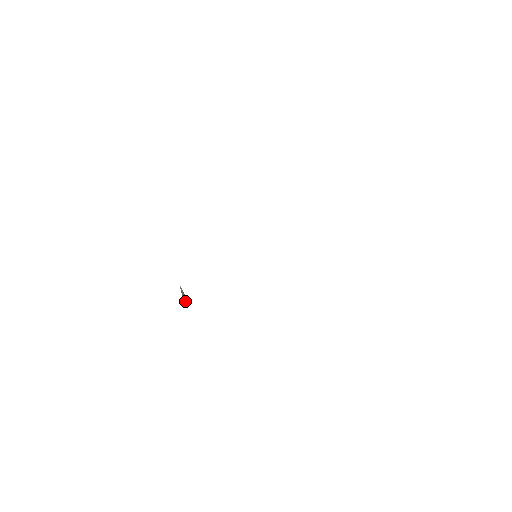
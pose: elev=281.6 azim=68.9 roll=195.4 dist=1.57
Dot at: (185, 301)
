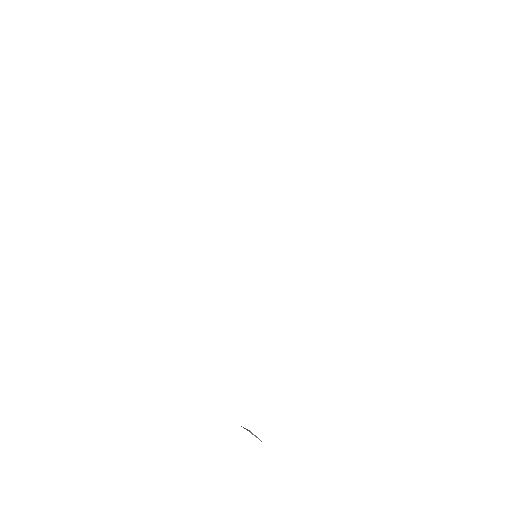
Dot at: (256, 437)
